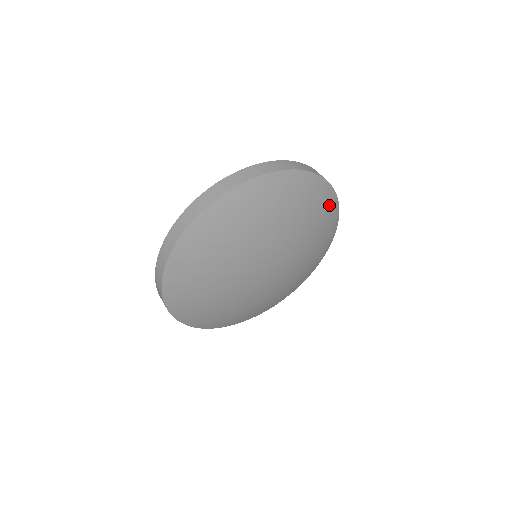
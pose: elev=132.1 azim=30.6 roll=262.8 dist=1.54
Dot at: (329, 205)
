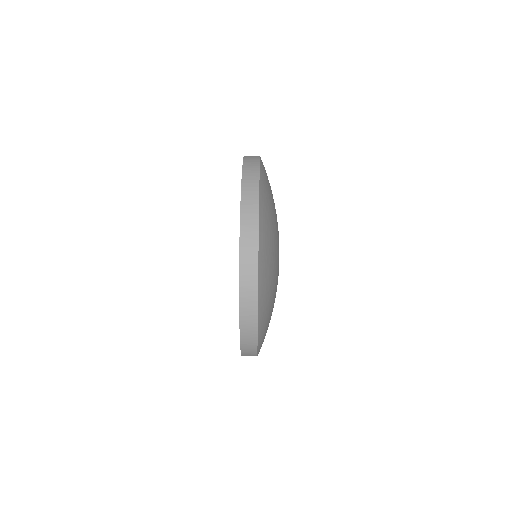
Dot at: occluded
